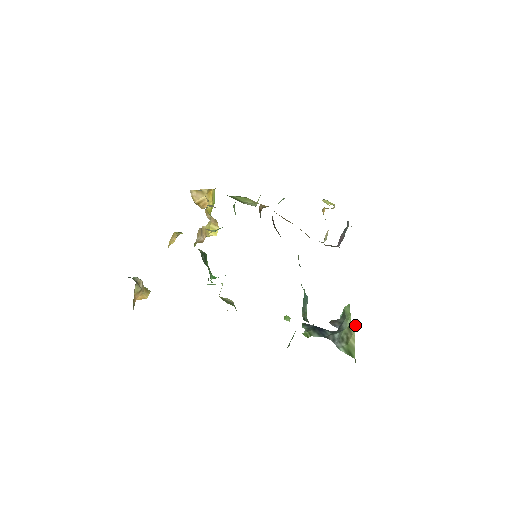
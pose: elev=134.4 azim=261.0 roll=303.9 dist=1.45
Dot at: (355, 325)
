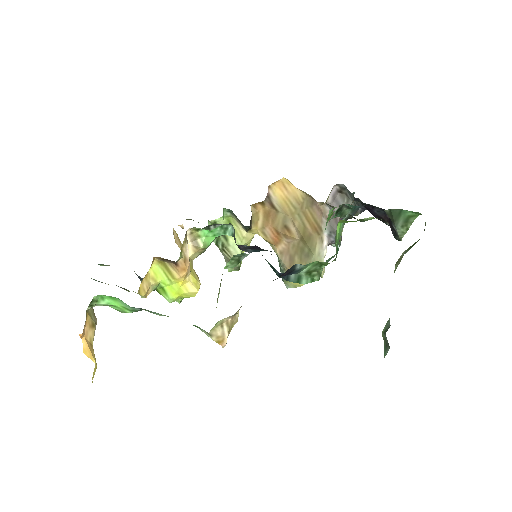
Dot at: (402, 254)
